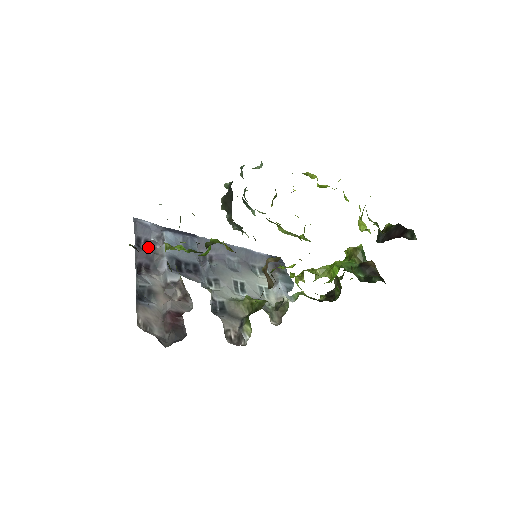
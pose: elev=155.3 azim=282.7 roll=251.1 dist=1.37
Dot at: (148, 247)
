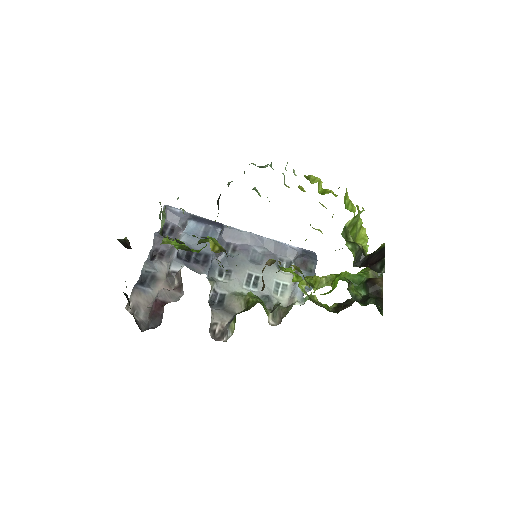
Dot at: (172, 233)
